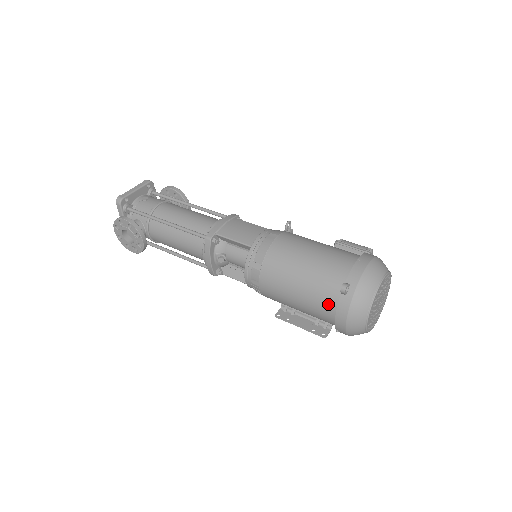
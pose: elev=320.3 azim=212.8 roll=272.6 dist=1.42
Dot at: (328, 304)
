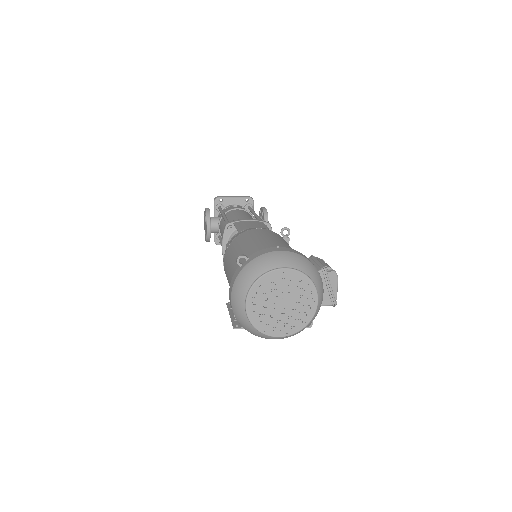
Dot at: occluded
